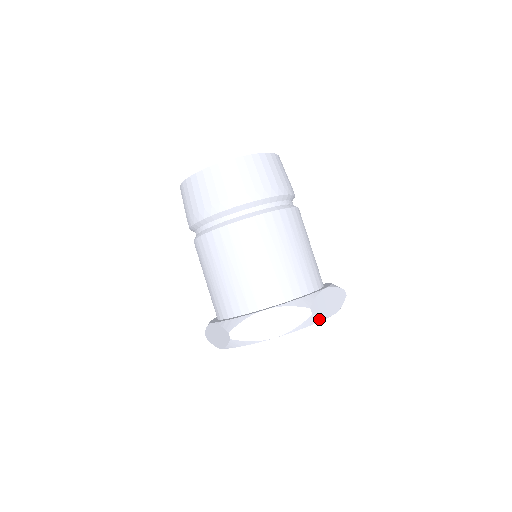
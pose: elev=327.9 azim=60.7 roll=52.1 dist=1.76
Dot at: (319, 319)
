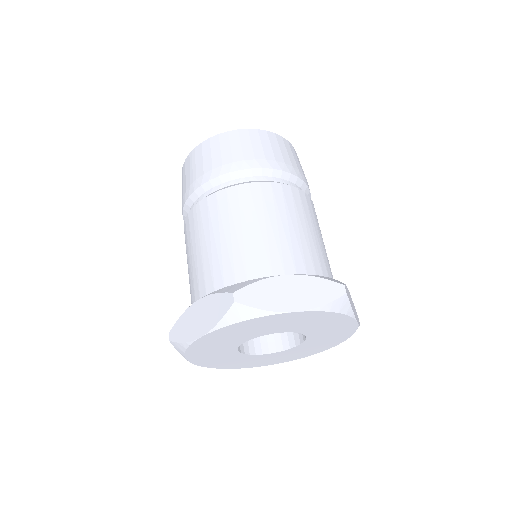
Dot at: (348, 310)
